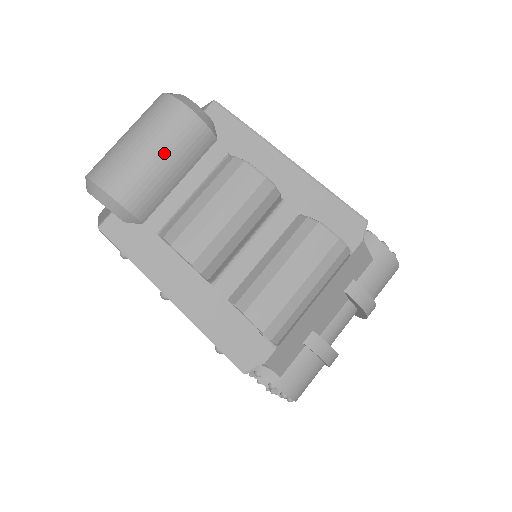
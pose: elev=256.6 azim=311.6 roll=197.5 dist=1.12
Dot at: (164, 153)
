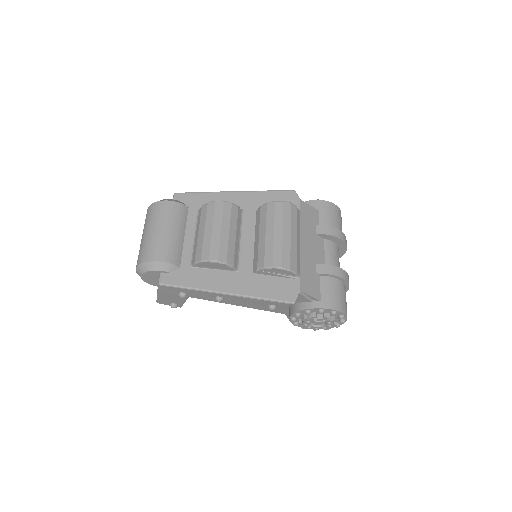
Dot at: (166, 226)
